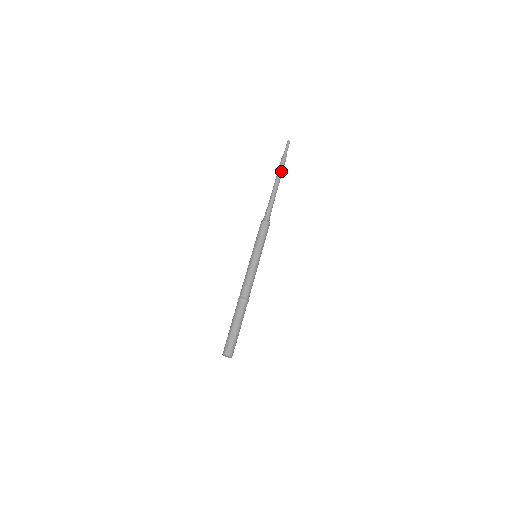
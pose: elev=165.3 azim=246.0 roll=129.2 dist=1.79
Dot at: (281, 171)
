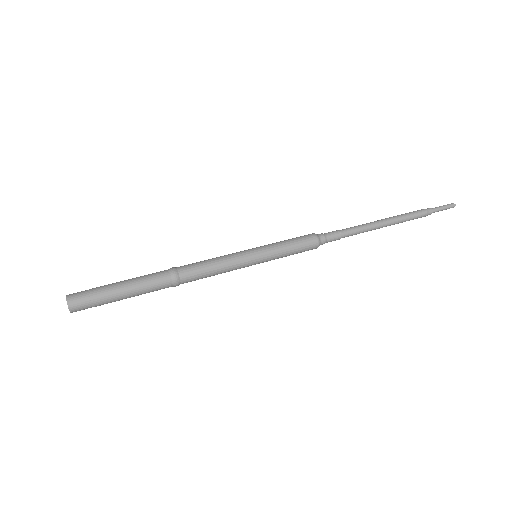
Dot at: (402, 215)
